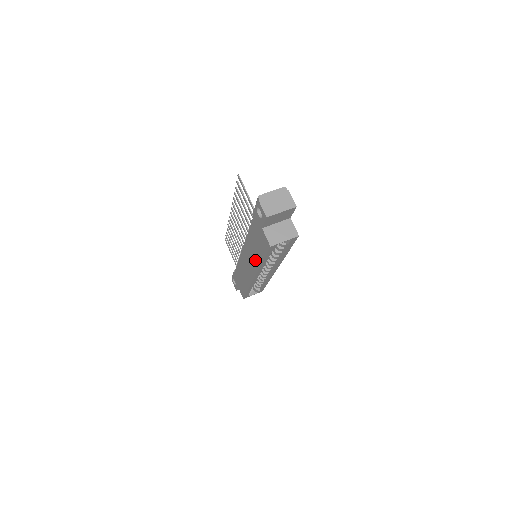
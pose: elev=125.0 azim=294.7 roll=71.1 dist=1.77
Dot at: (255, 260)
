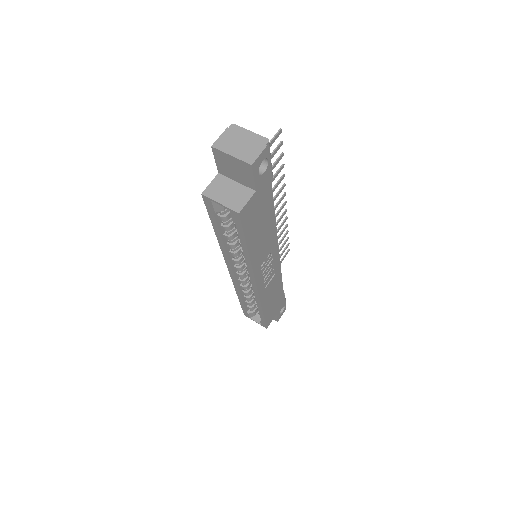
Dot at: occluded
